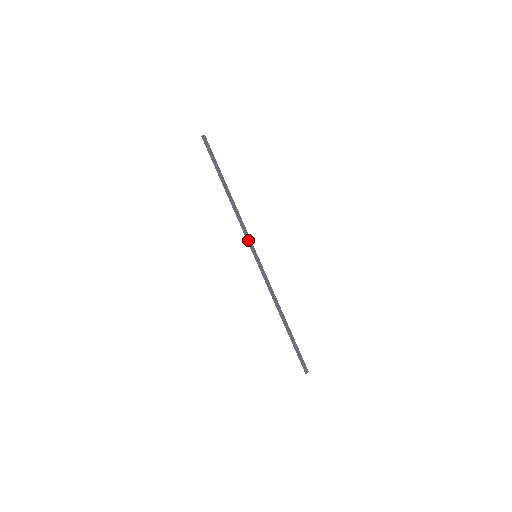
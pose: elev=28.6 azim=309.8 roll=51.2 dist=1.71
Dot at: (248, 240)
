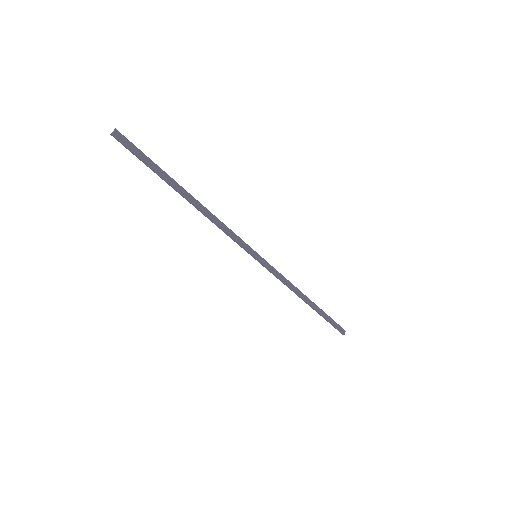
Dot at: (240, 245)
